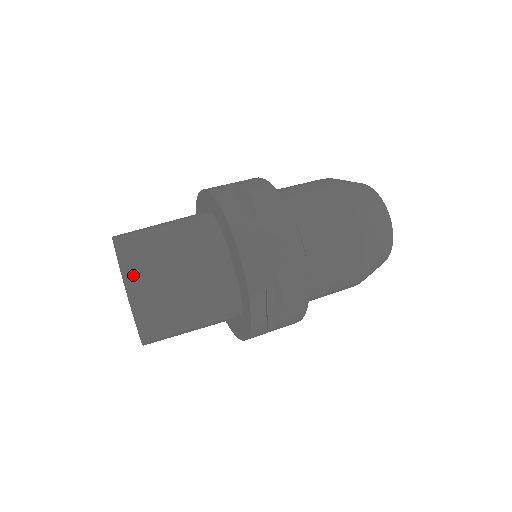
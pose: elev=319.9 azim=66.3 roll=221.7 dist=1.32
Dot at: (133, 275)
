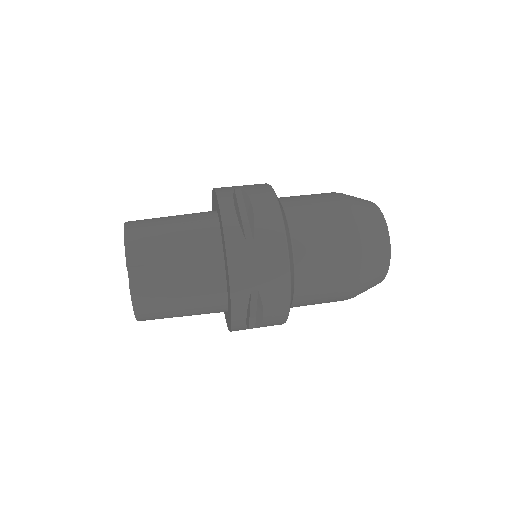
Dot at: (135, 267)
